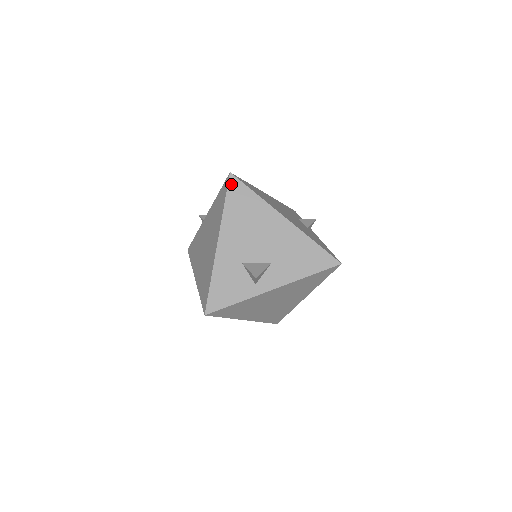
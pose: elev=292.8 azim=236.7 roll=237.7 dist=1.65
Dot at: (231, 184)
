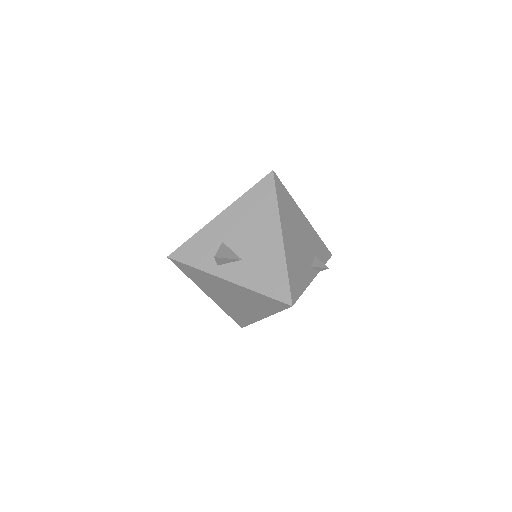
Dot at: (266, 179)
